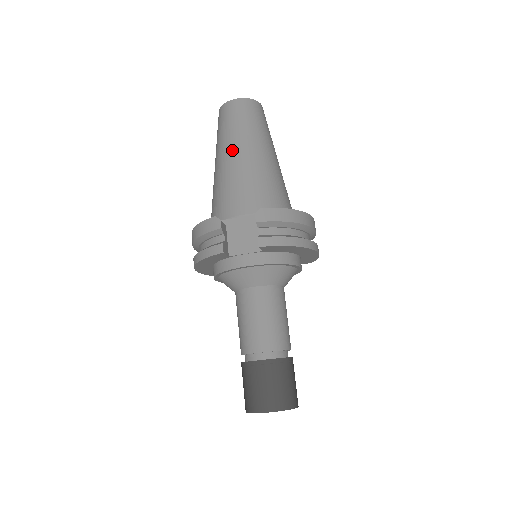
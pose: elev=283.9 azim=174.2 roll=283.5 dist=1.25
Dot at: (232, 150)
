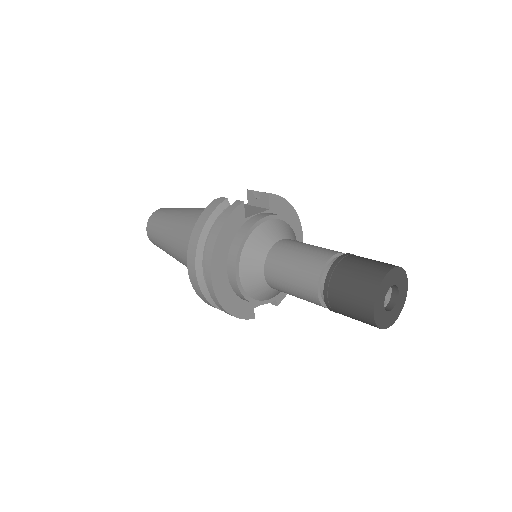
Dot at: (185, 210)
